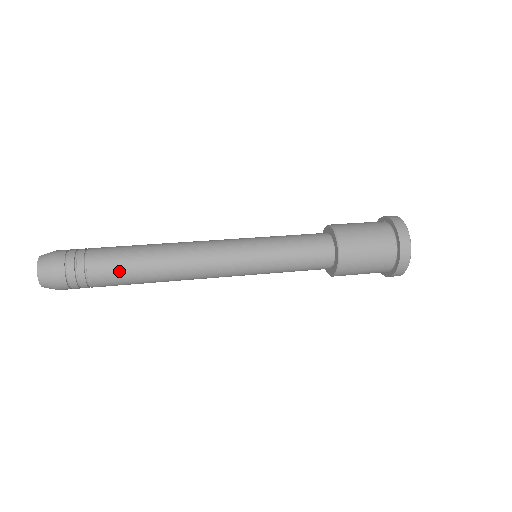
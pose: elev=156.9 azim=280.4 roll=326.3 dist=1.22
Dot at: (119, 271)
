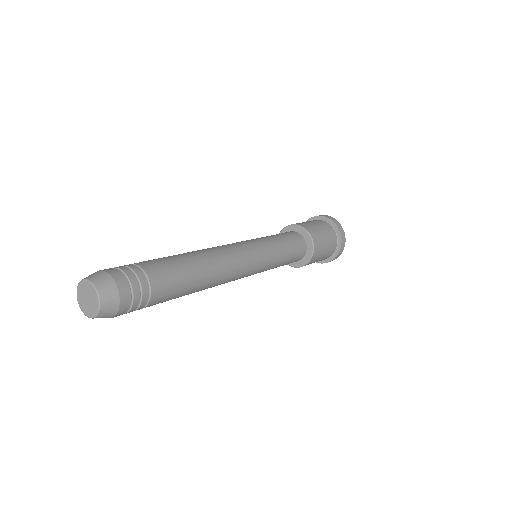
Dot at: (171, 265)
